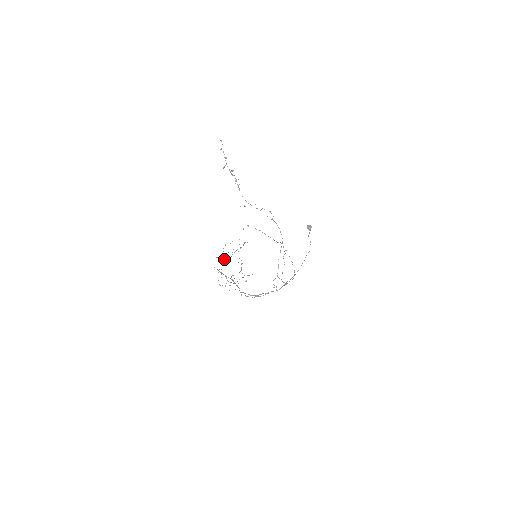
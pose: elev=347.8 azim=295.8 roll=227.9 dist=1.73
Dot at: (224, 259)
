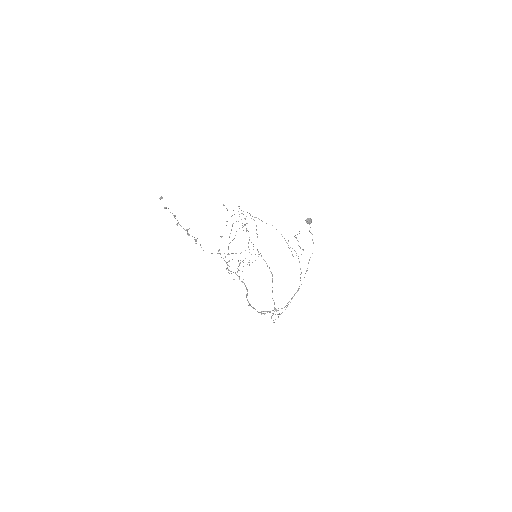
Dot at: occluded
